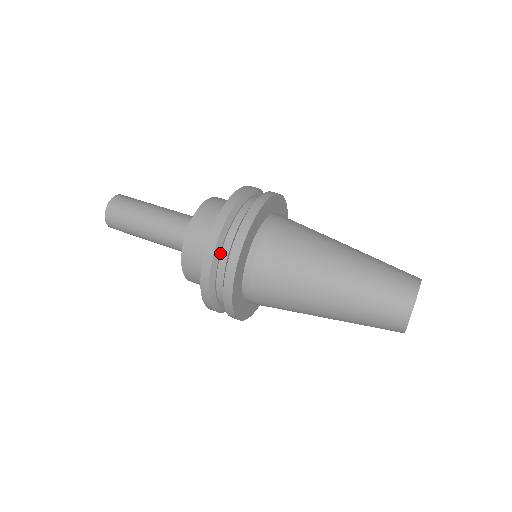
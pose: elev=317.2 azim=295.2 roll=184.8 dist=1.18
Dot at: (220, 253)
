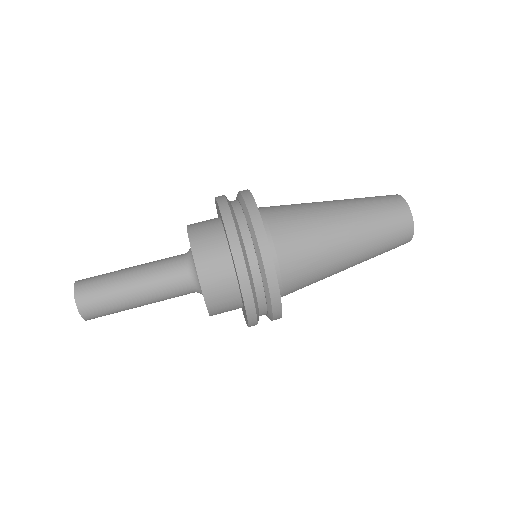
Dot at: (259, 313)
